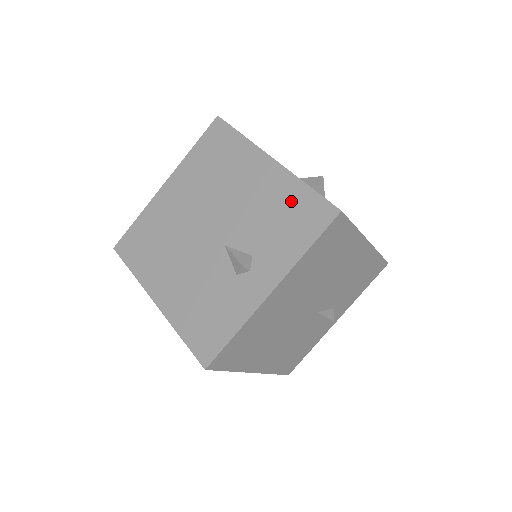
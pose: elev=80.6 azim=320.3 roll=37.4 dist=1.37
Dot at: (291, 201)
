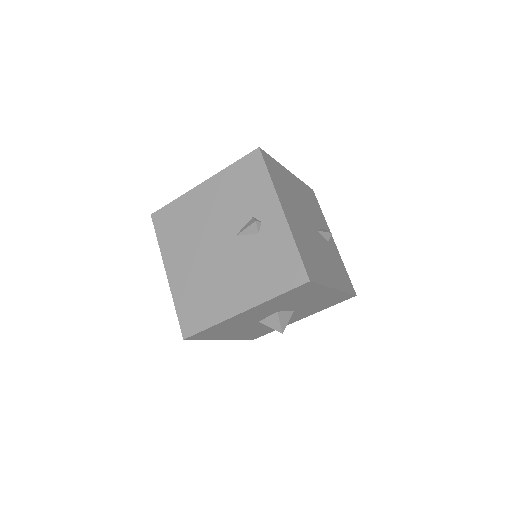
Dot at: (235, 178)
